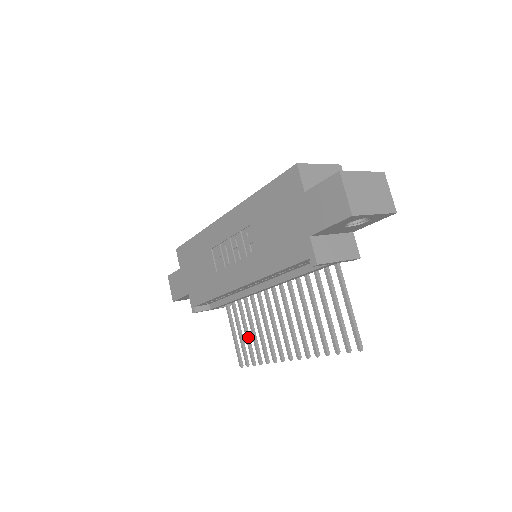
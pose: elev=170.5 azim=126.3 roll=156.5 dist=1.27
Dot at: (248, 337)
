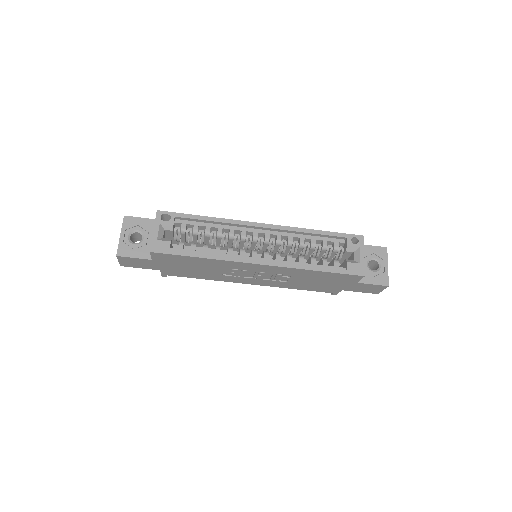
Dot at: occluded
